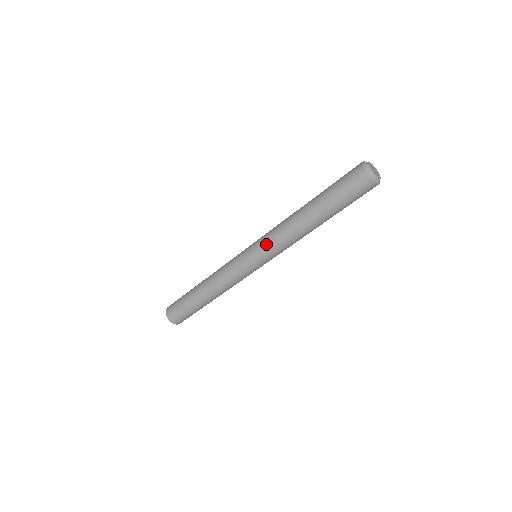
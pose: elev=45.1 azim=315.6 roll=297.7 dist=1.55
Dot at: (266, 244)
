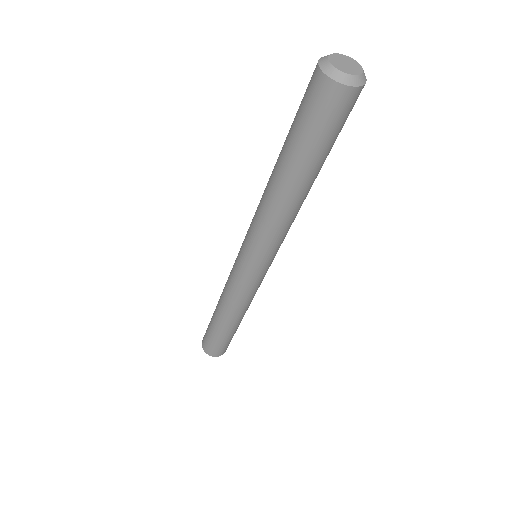
Dot at: (260, 246)
